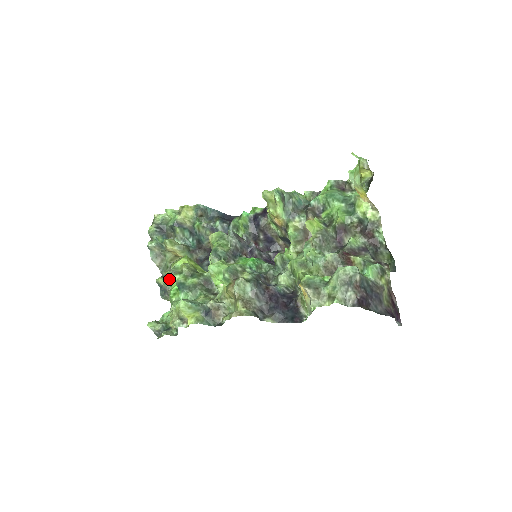
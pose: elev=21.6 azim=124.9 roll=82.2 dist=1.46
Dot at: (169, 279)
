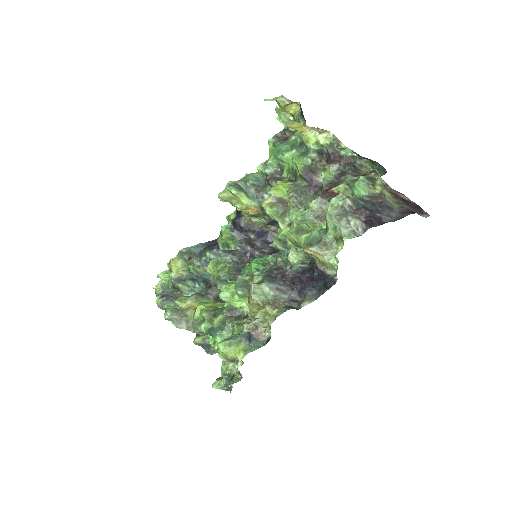
Dot at: (204, 333)
